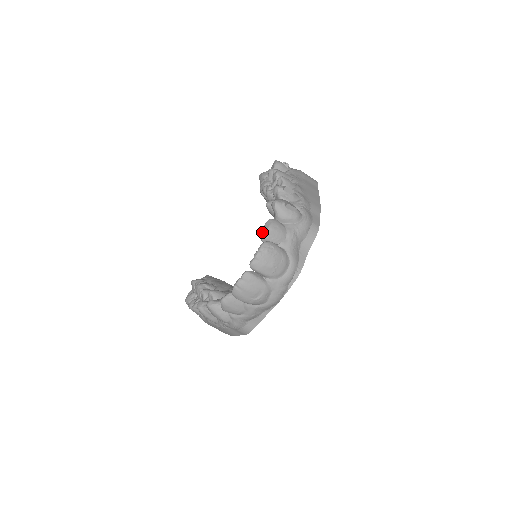
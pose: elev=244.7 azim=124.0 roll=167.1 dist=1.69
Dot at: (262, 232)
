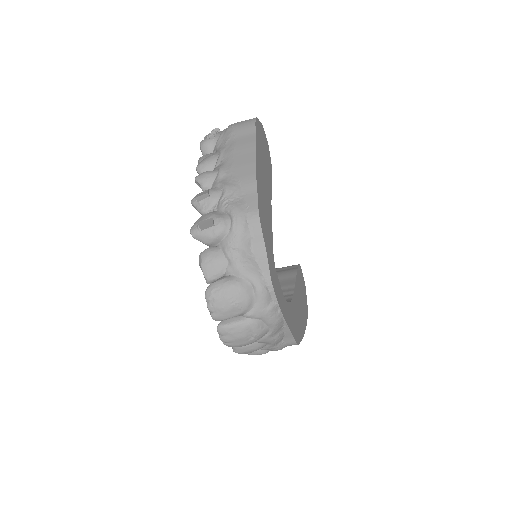
Dot at: occluded
